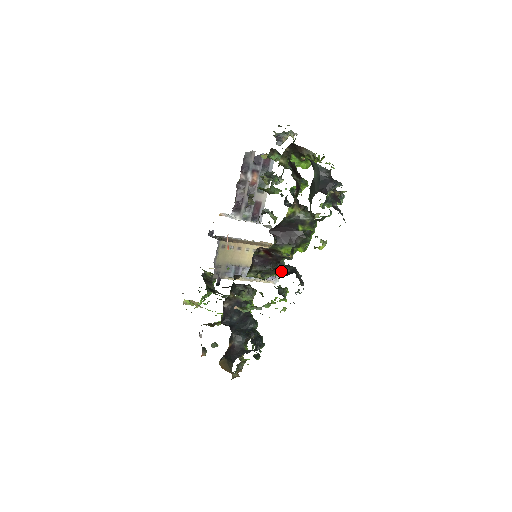
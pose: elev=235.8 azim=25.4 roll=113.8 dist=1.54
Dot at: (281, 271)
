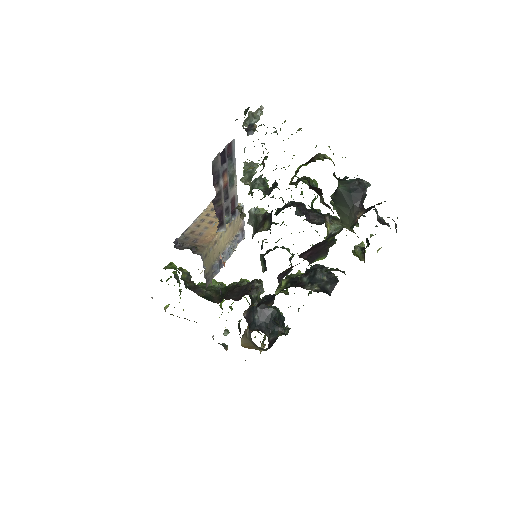
Dot at: (321, 284)
